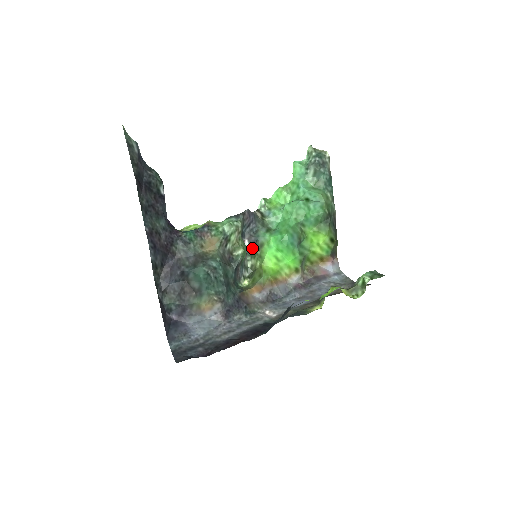
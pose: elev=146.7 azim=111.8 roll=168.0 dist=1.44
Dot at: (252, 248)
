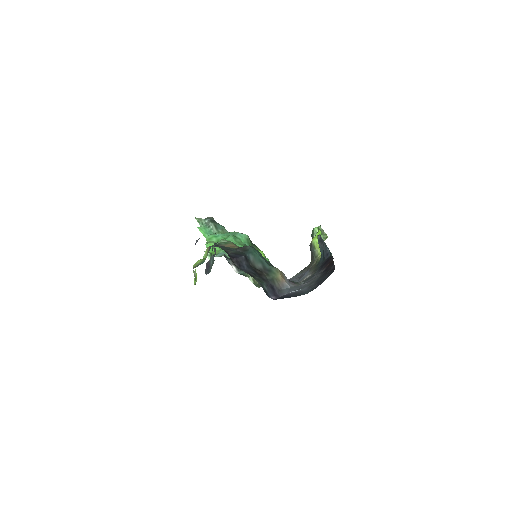
Dot at: (241, 270)
